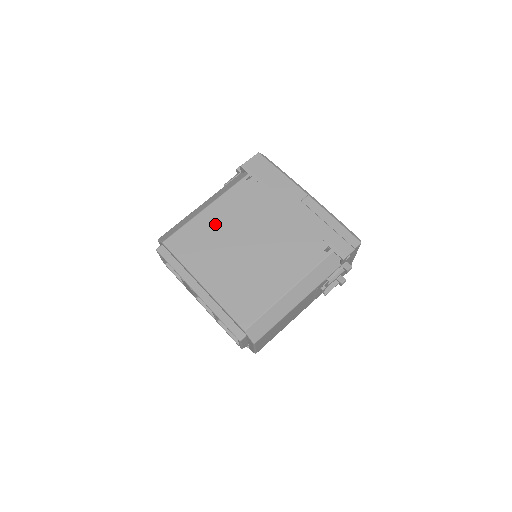
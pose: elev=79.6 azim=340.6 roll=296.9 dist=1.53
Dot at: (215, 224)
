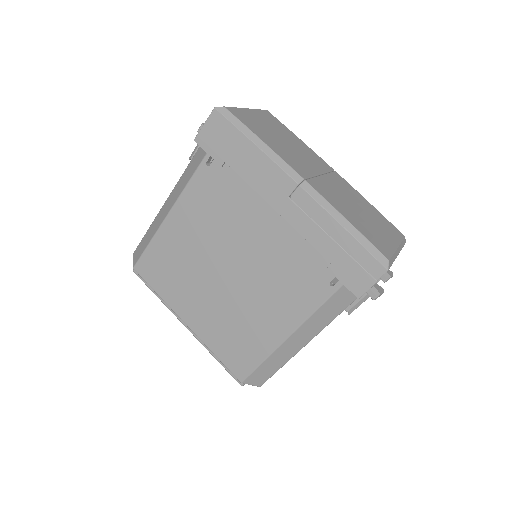
Dot at: (182, 242)
